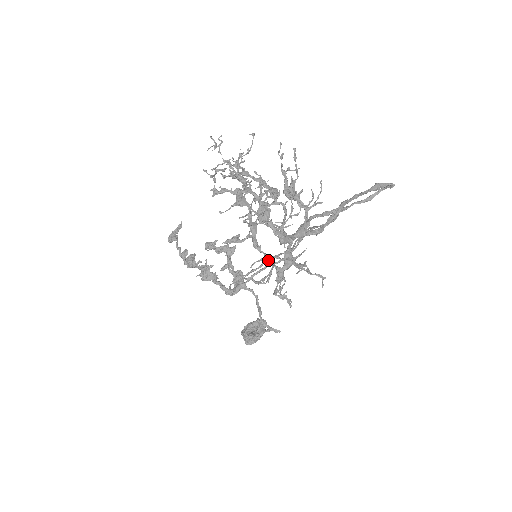
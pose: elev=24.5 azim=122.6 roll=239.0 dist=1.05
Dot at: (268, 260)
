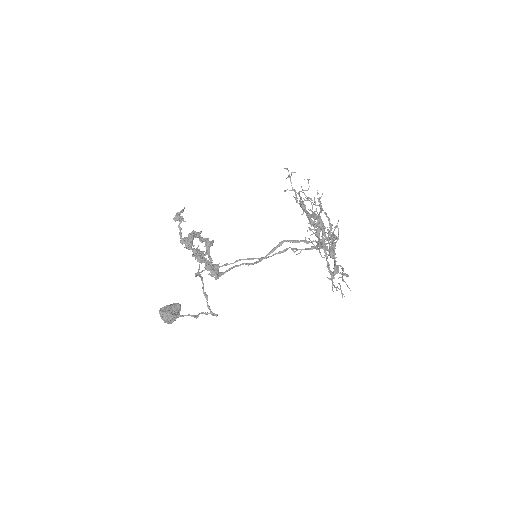
Dot at: occluded
